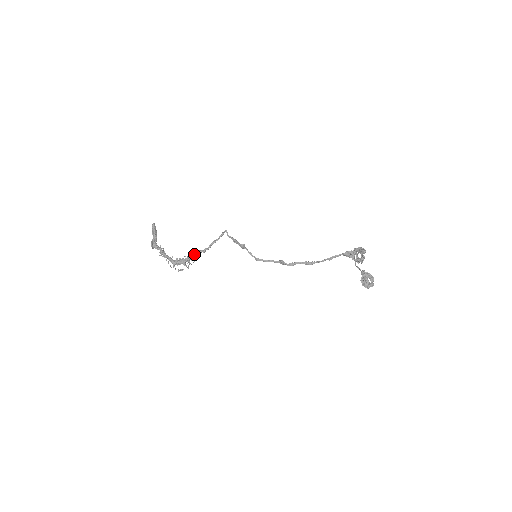
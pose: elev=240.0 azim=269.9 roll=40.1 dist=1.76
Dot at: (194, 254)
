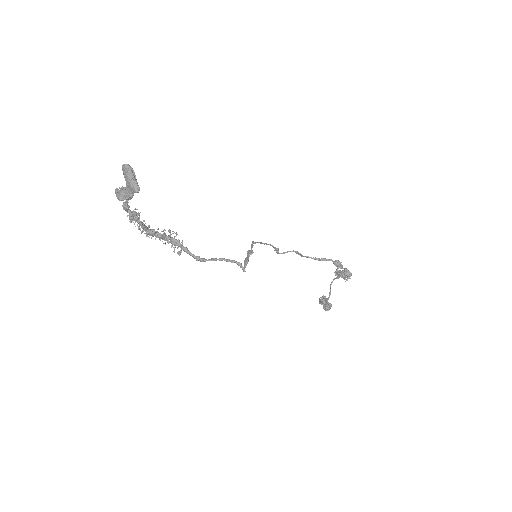
Dot at: occluded
